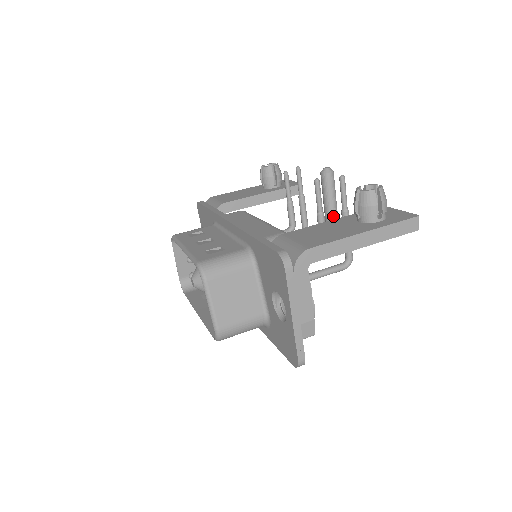
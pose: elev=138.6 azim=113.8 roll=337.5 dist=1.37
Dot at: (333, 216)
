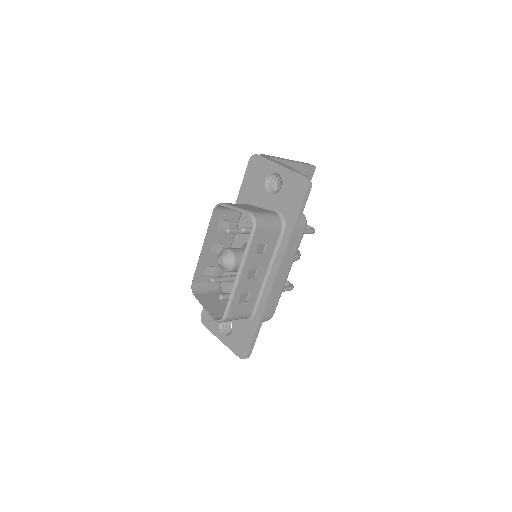
Dot at: occluded
